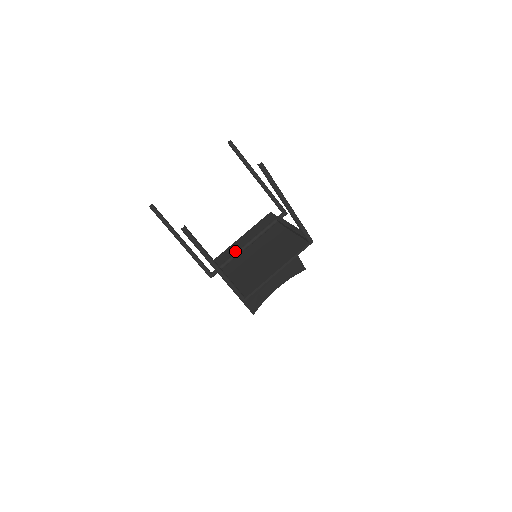
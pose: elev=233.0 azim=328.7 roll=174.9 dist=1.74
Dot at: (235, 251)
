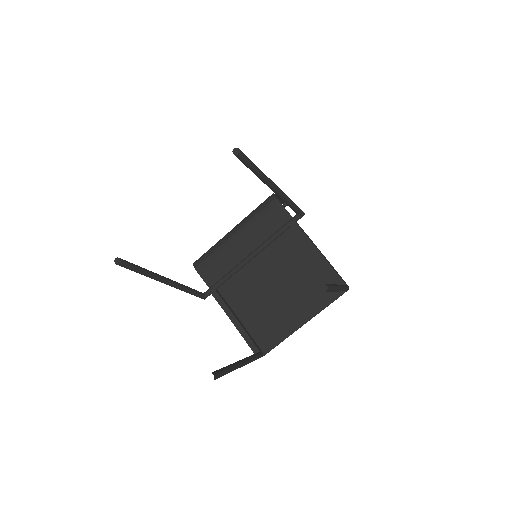
Dot at: (231, 260)
